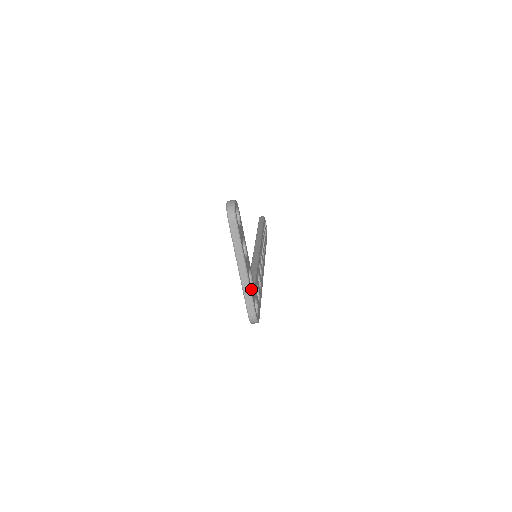
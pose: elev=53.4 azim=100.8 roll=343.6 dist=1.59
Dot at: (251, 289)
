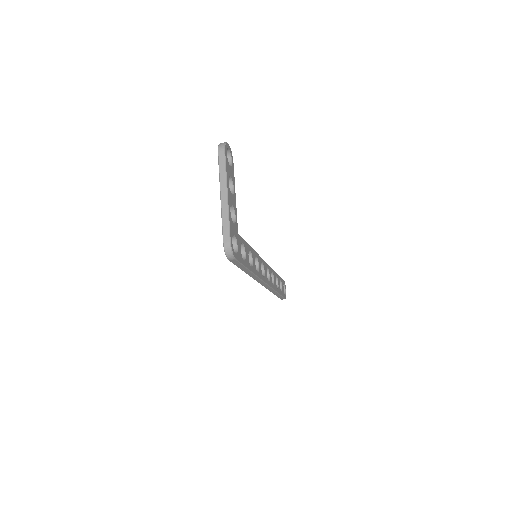
Dot at: (230, 217)
